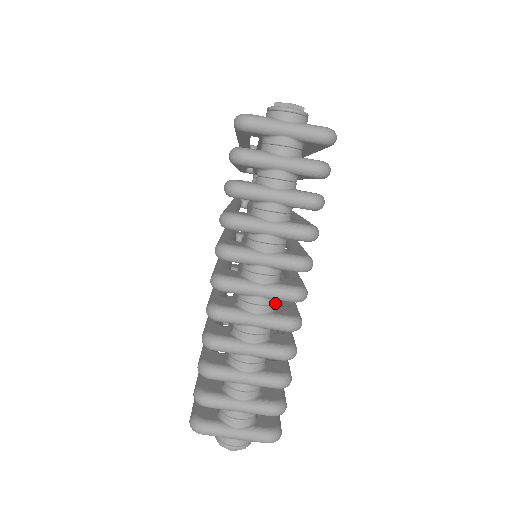
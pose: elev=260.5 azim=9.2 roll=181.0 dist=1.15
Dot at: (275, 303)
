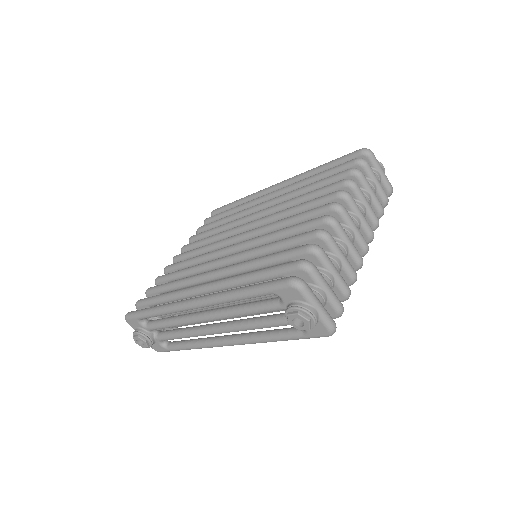
Dot at: occluded
